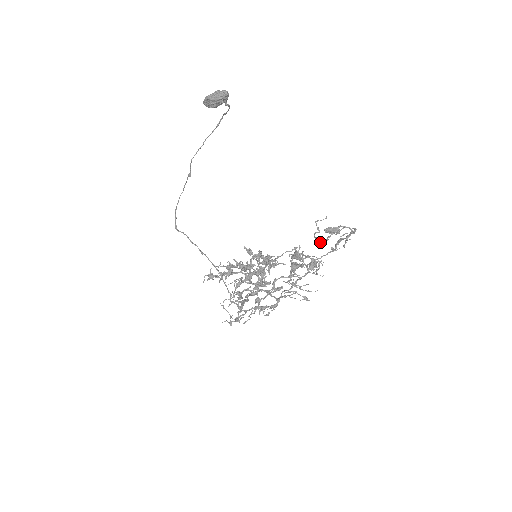
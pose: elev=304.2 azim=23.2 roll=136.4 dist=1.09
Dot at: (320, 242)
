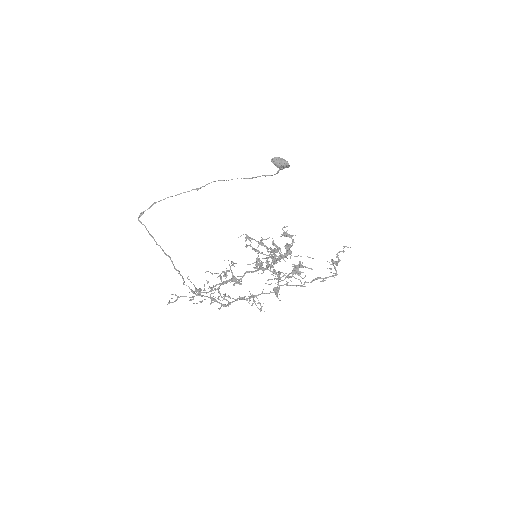
Dot at: occluded
